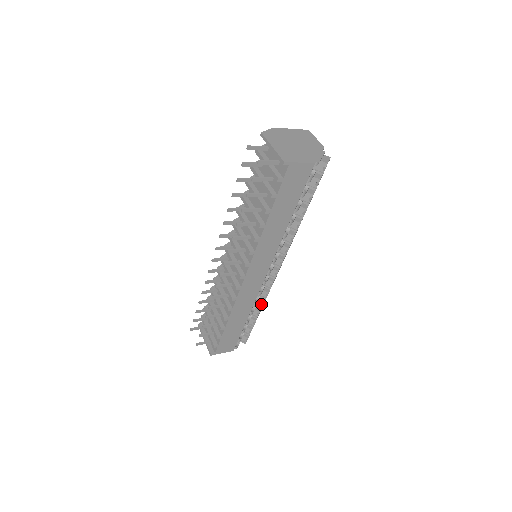
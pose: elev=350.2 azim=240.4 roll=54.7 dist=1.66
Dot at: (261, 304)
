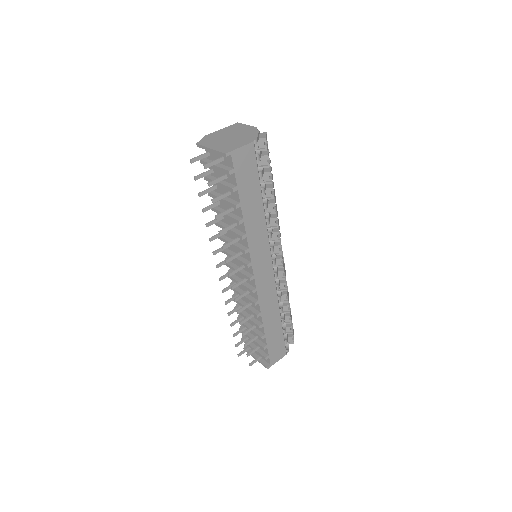
Dot at: (286, 298)
